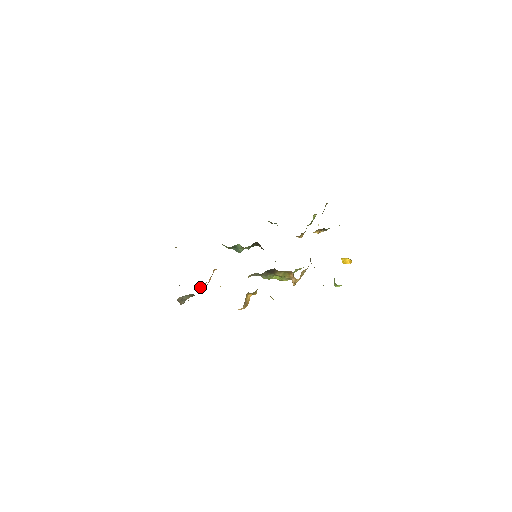
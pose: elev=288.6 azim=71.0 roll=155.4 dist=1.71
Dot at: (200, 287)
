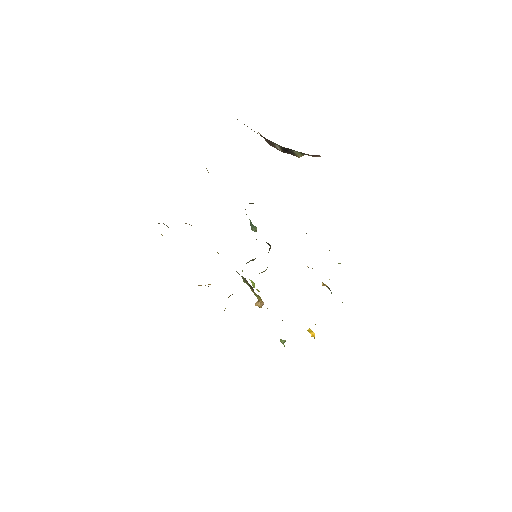
Dot at: (189, 224)
